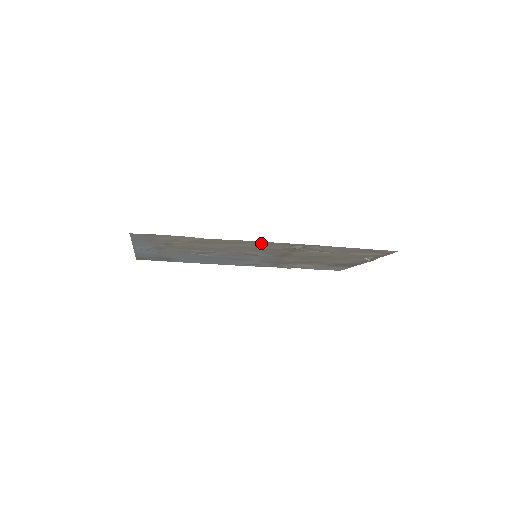
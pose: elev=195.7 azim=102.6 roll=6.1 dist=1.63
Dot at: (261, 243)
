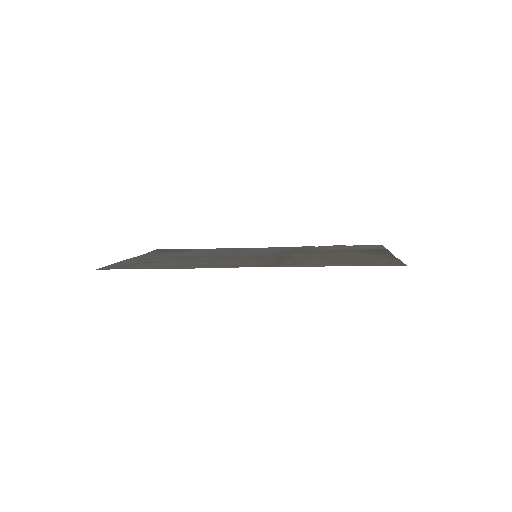
Dot at: (234, 265)
